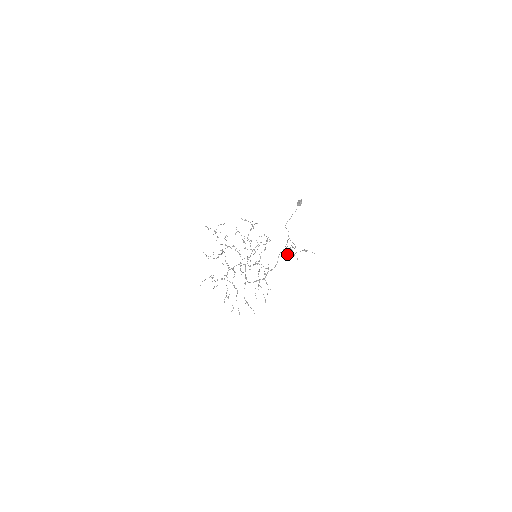
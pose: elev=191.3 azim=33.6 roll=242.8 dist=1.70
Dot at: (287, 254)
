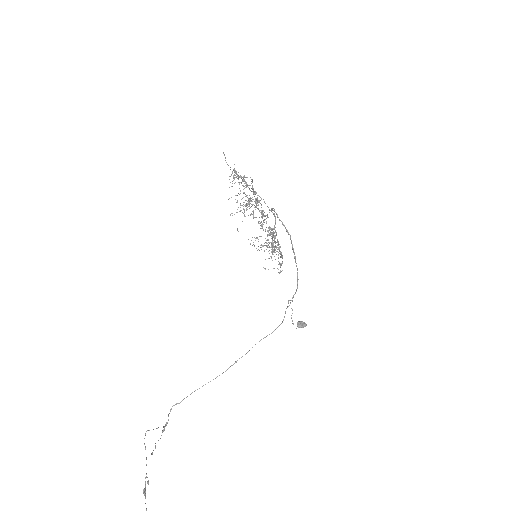
Dot at: occluded
